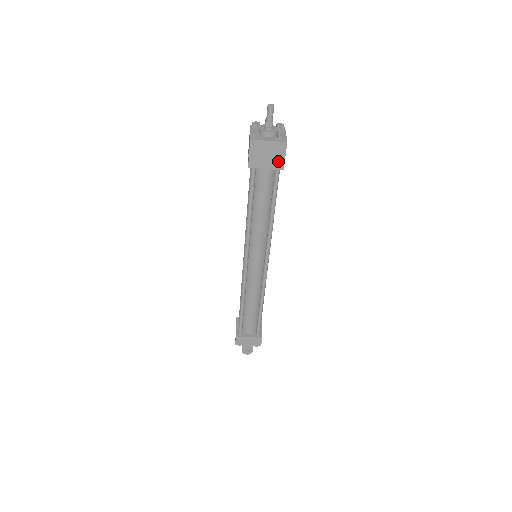
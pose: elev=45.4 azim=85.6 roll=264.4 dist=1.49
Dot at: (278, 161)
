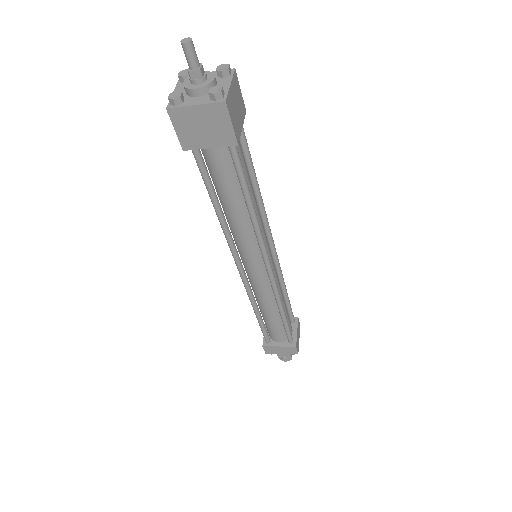
Dot at: (224, 133)
